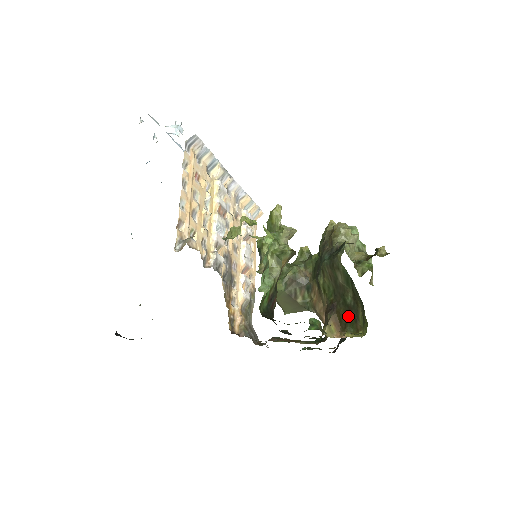
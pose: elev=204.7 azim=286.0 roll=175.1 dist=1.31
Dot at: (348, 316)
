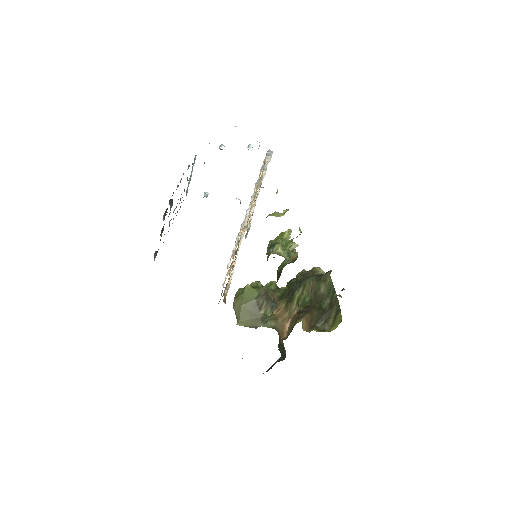
Dot at: (320, 317)
